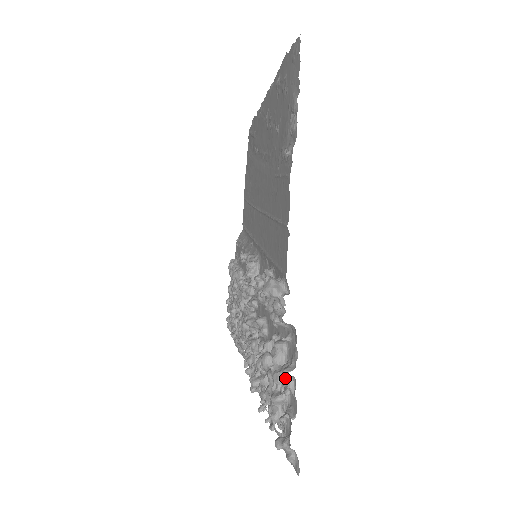
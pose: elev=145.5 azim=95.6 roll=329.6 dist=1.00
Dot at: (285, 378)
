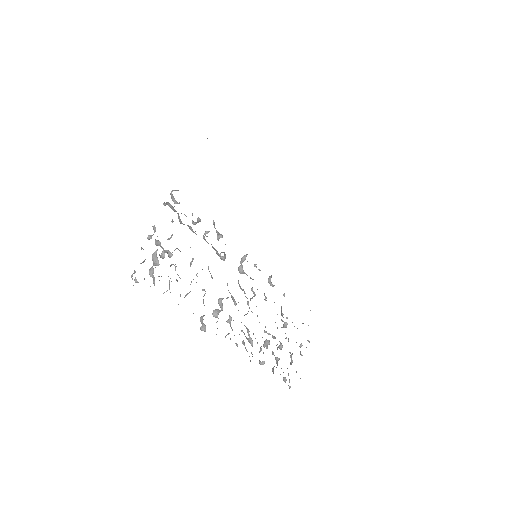
Dot at: occluded
